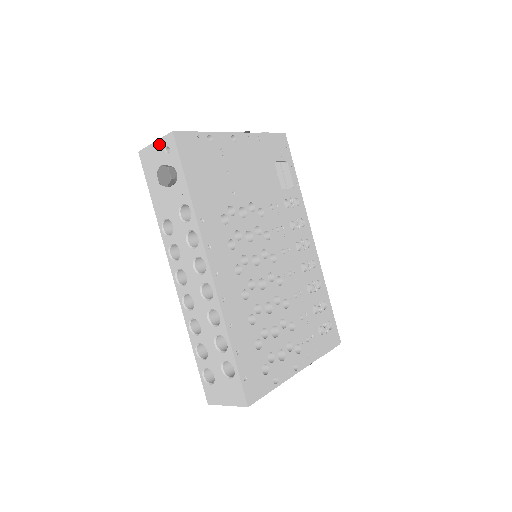
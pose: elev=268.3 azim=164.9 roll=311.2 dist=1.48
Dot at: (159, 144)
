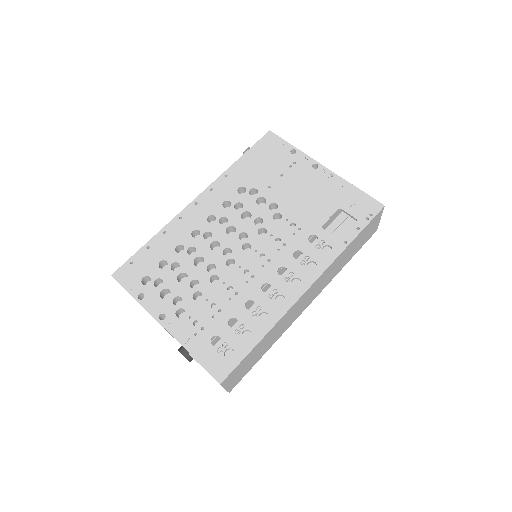
Dot at: occluded
